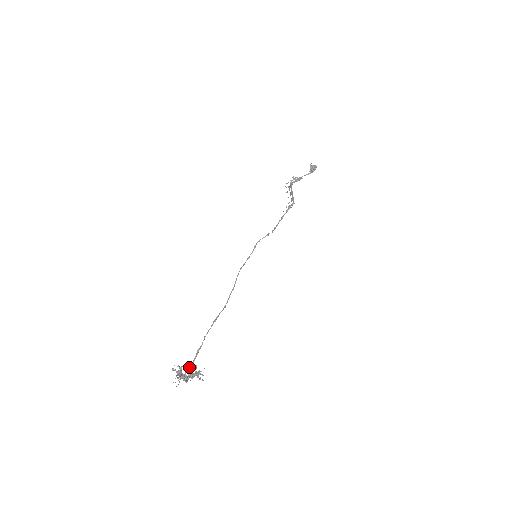
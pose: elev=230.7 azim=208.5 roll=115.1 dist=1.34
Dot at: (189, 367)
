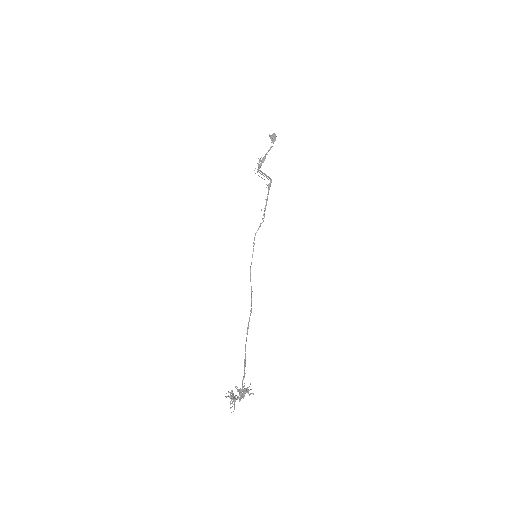
Dot at: (243, 379)
